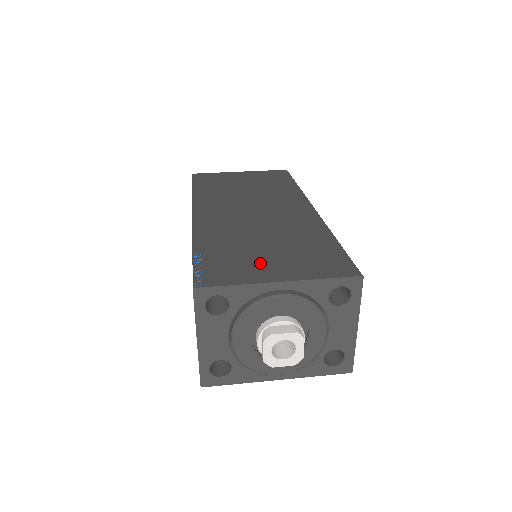
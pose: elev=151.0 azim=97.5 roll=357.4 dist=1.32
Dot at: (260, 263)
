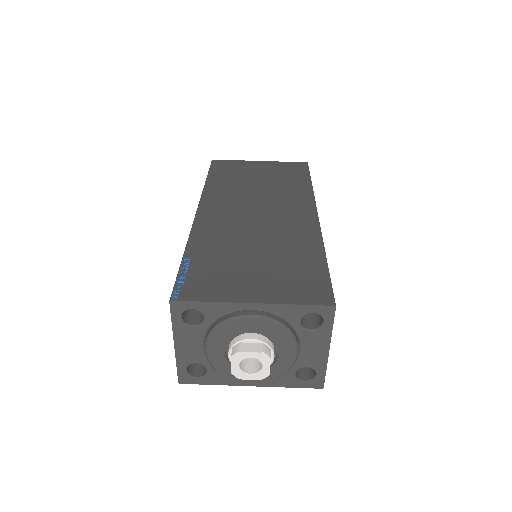
Dot at: (241, 278)
